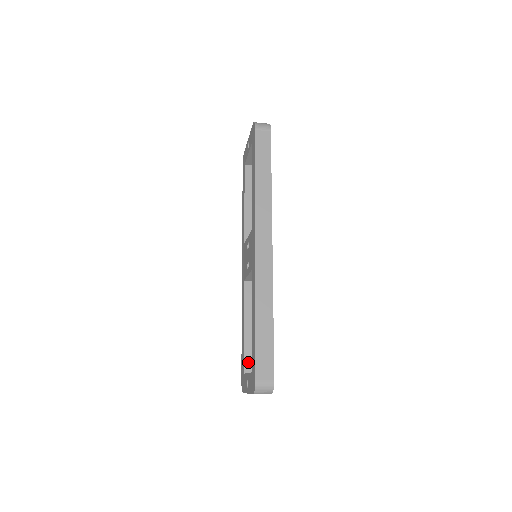
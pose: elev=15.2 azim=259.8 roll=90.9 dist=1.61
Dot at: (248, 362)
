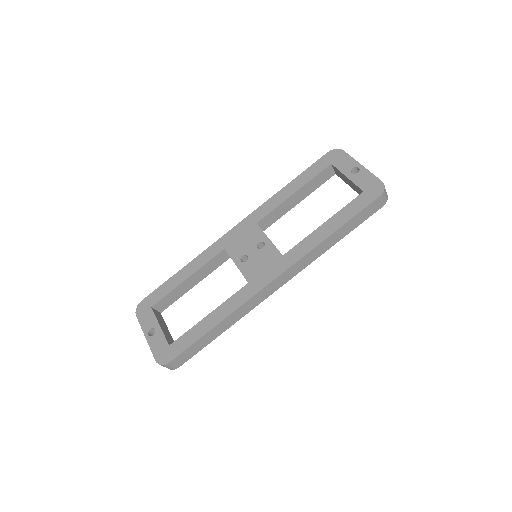
Dot at: (163, 302)
